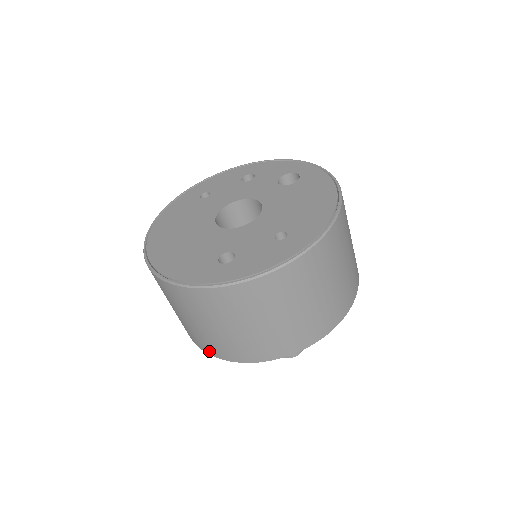
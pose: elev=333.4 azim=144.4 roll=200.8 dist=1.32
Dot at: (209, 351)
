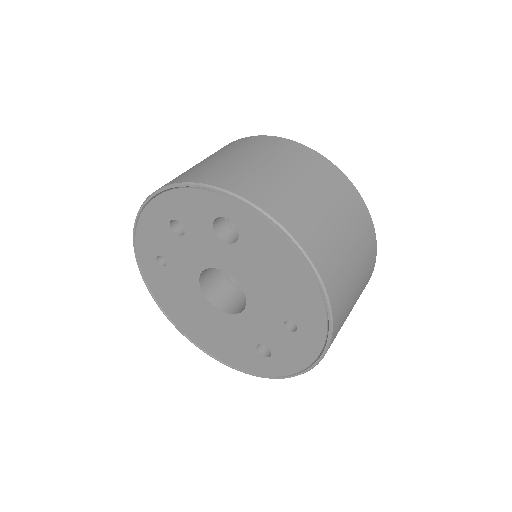
Dot at: occluded
